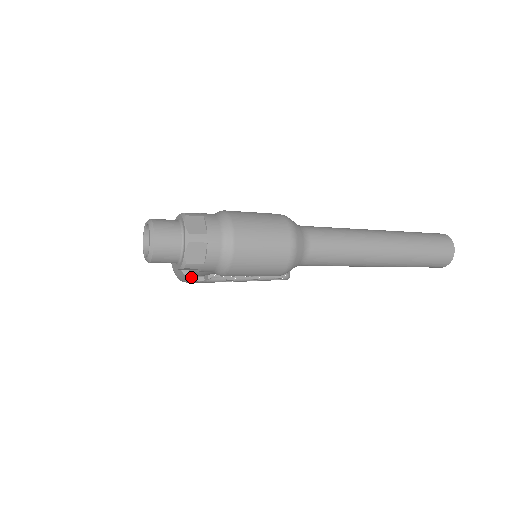
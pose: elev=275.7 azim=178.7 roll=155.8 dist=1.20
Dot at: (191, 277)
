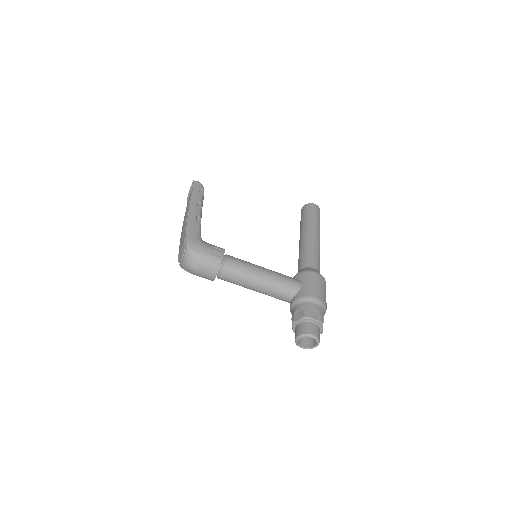
Dot at: occluded
